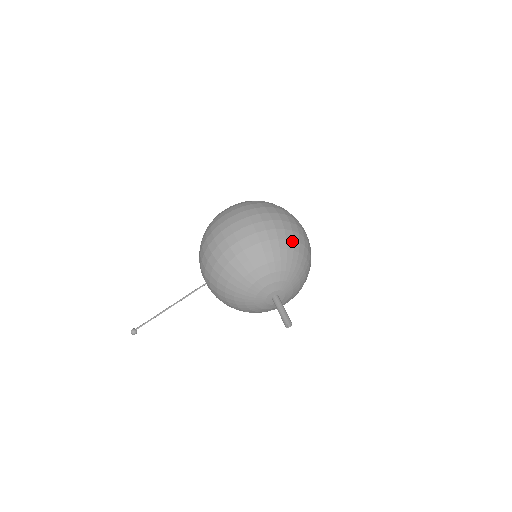
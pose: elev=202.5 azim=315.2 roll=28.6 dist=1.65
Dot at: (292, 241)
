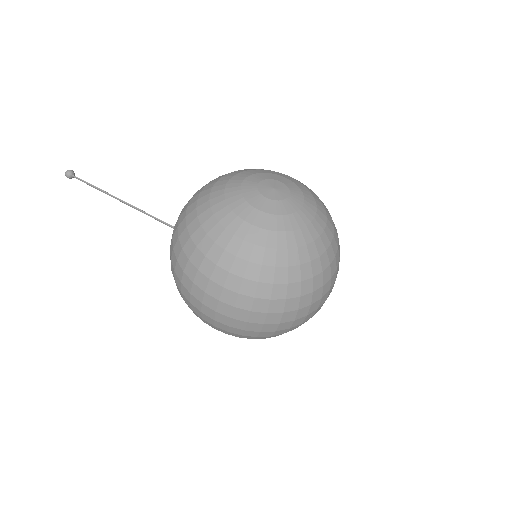
Dot at: occluded
